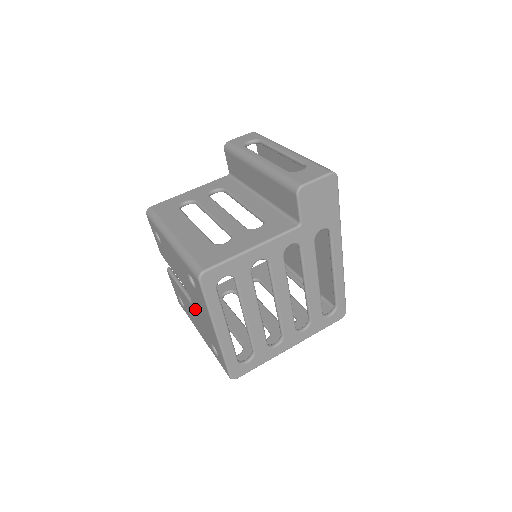
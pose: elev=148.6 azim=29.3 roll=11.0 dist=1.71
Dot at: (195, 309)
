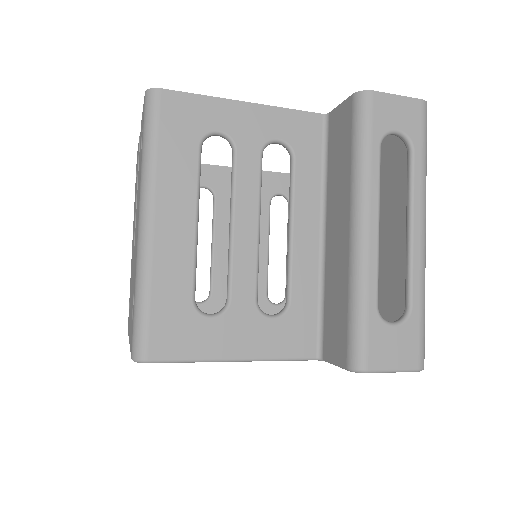
Dot at: occluded
